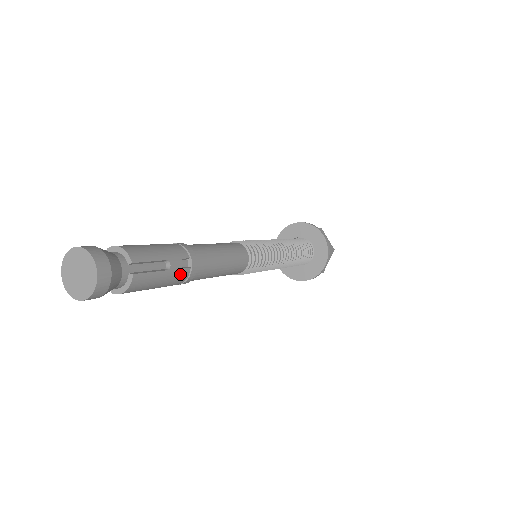
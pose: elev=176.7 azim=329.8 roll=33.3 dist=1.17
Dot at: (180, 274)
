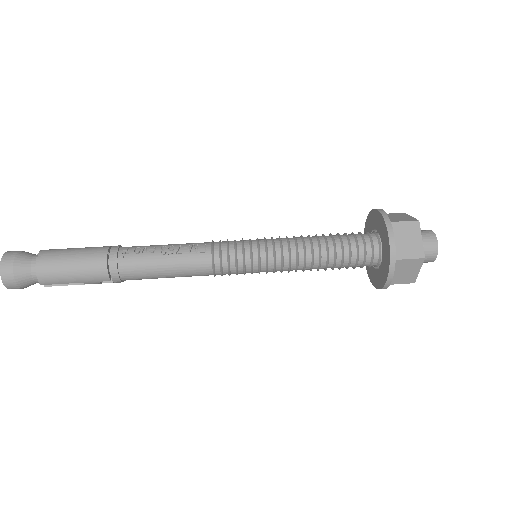
Dot at: (102, 282)
